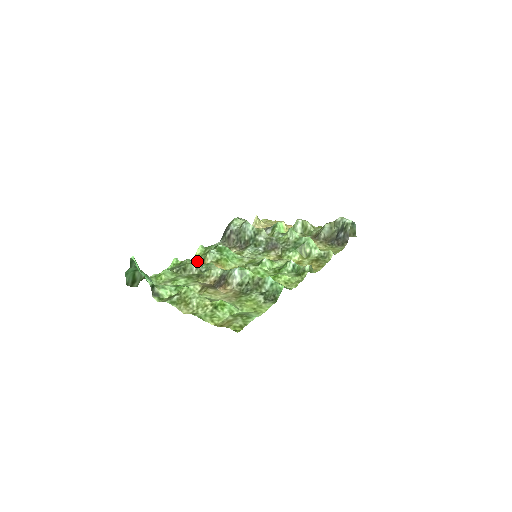
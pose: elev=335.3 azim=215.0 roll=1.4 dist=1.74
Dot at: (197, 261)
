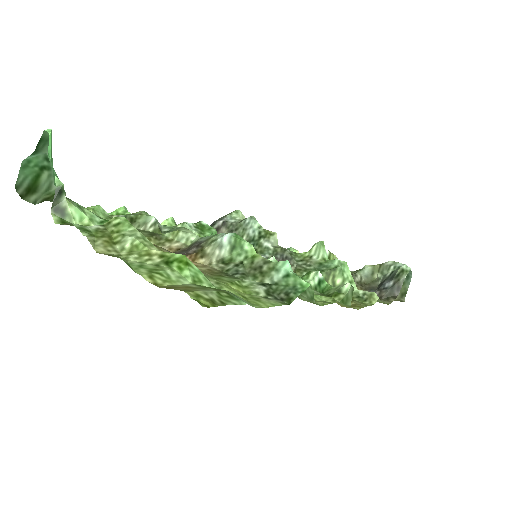
Dot at: occluded
